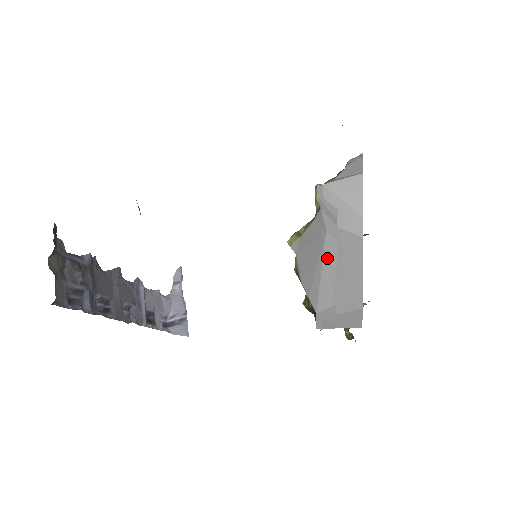
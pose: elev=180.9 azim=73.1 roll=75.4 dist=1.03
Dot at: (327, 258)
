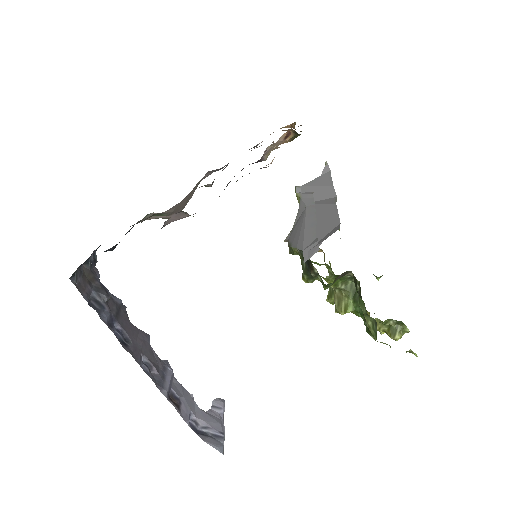
Dot at: (308, 217)
